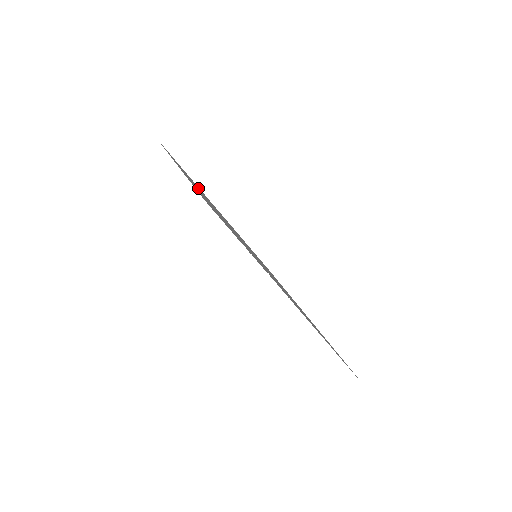
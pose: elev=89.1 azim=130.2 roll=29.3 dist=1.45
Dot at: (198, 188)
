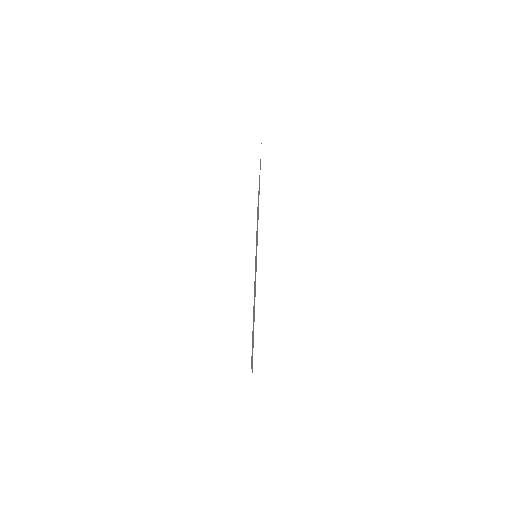
Dot at: occluded
